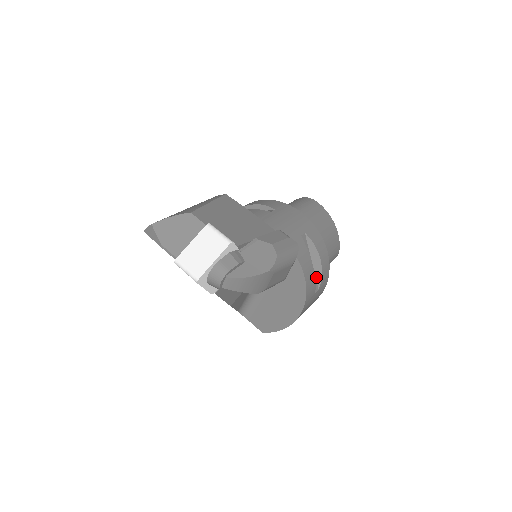
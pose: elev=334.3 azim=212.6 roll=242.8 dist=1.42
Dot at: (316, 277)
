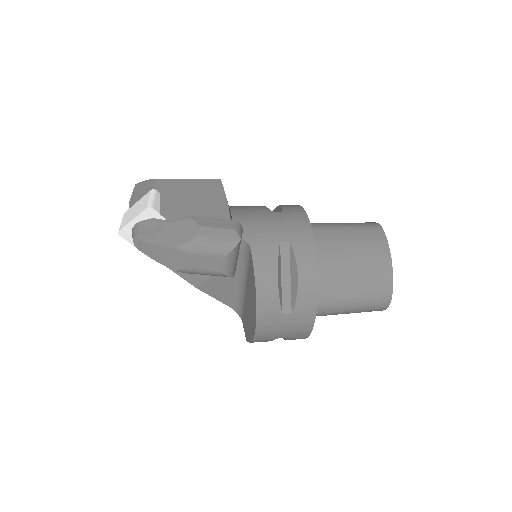
Dot at: (292, 297)
